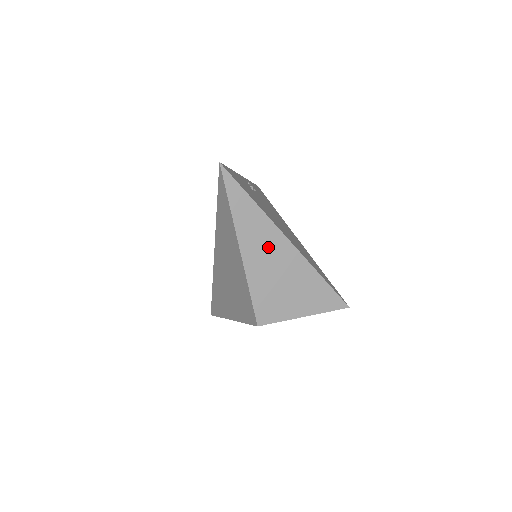
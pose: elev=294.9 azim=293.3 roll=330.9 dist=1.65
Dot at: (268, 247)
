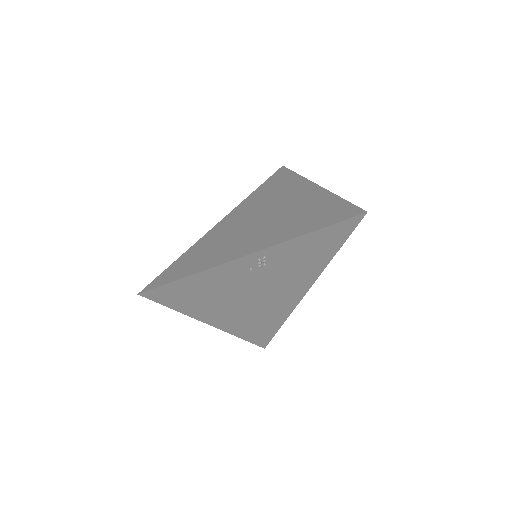
Dot at: occluded
